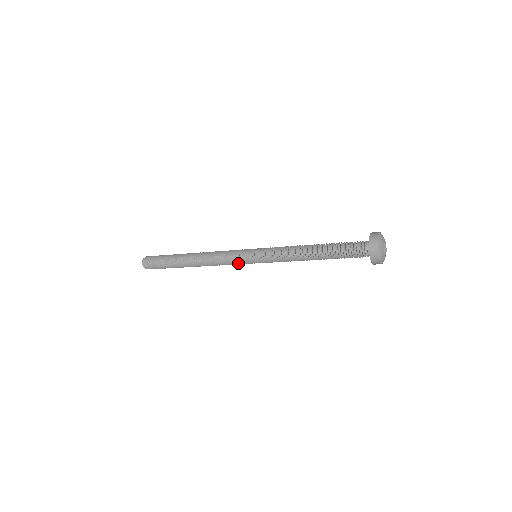
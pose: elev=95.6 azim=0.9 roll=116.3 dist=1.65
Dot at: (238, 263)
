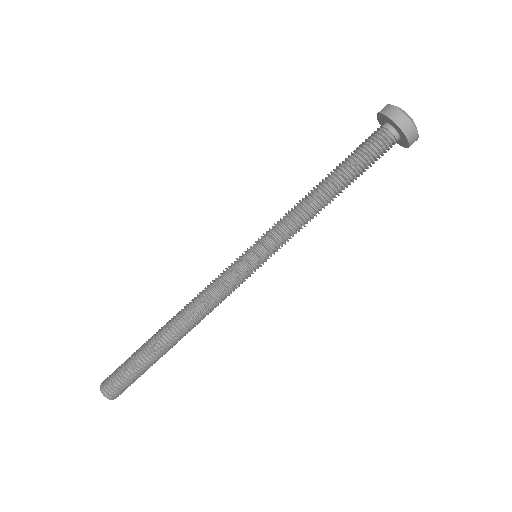
Dot at: (242, 283)
